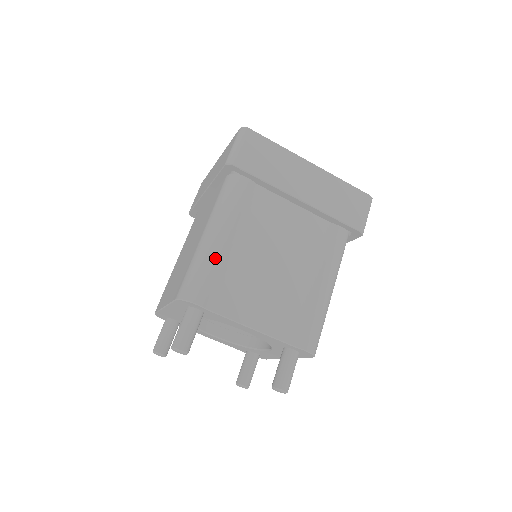
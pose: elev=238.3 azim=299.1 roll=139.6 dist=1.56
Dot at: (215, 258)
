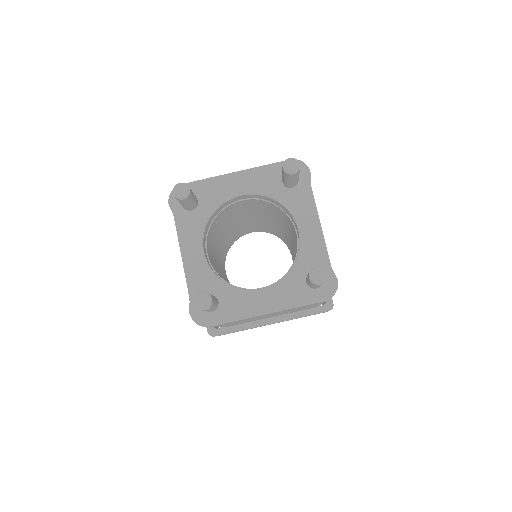
Dot at: occluded
